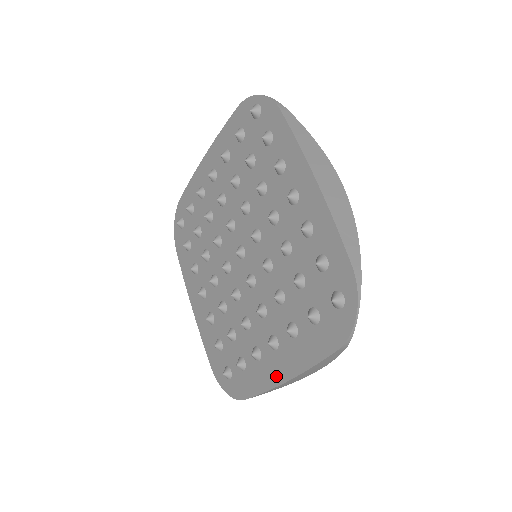
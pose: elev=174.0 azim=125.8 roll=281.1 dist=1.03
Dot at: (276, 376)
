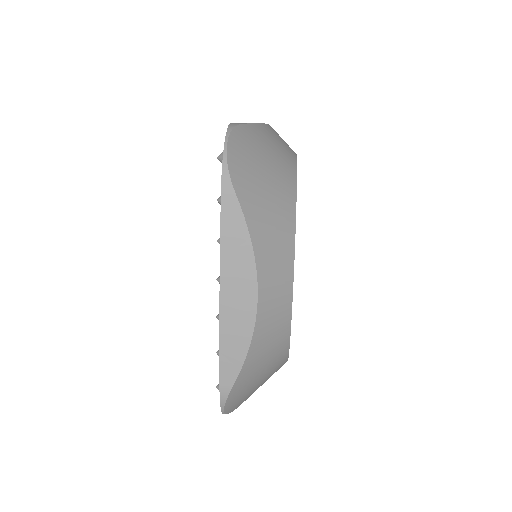
Dot at: occluded
